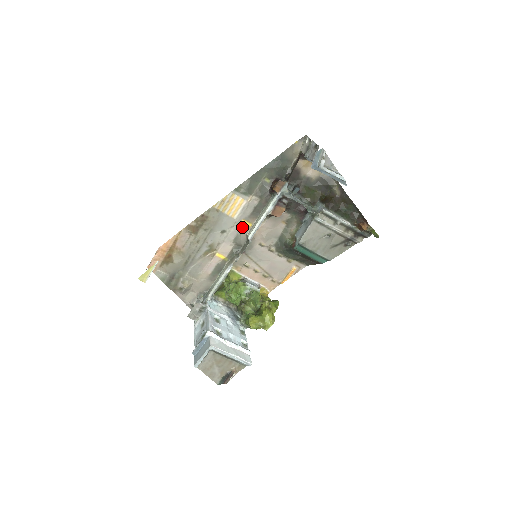
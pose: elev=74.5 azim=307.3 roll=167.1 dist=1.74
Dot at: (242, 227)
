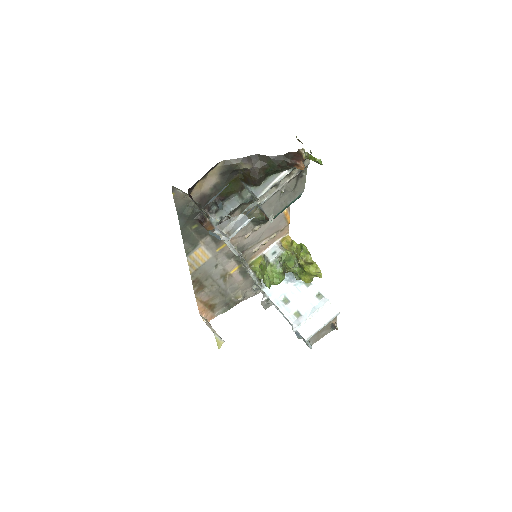
Dot at: (222, 251)
